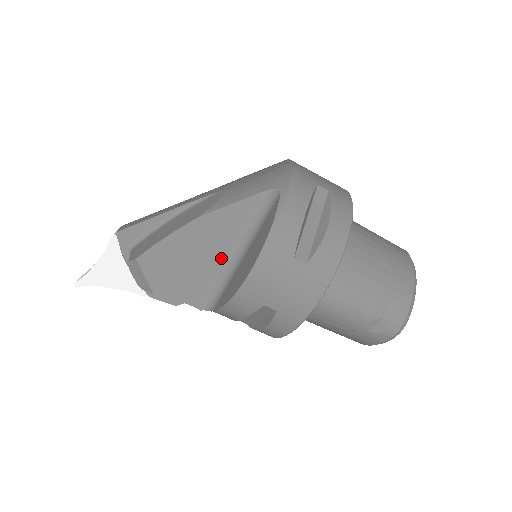
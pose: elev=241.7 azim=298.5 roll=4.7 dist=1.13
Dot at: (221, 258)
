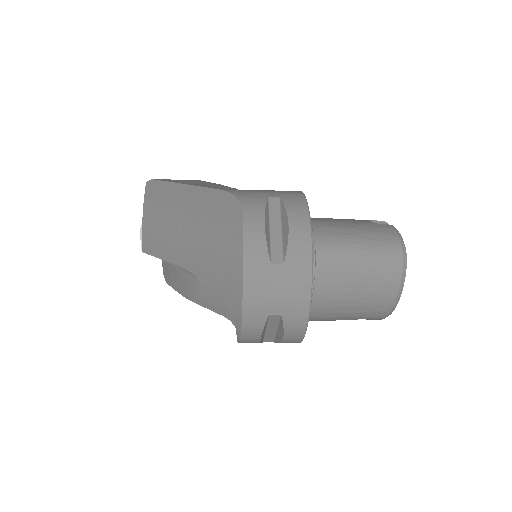
Dot at: occluded
